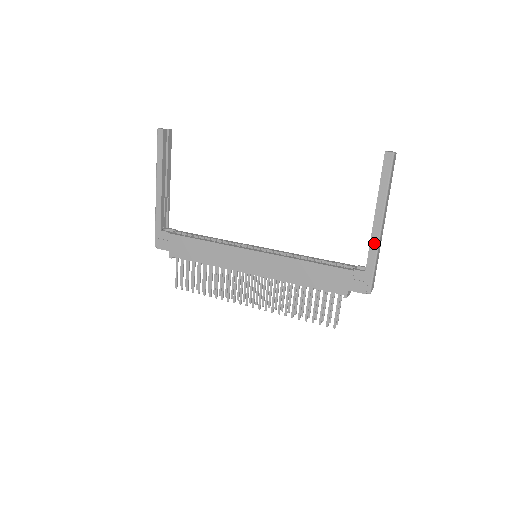
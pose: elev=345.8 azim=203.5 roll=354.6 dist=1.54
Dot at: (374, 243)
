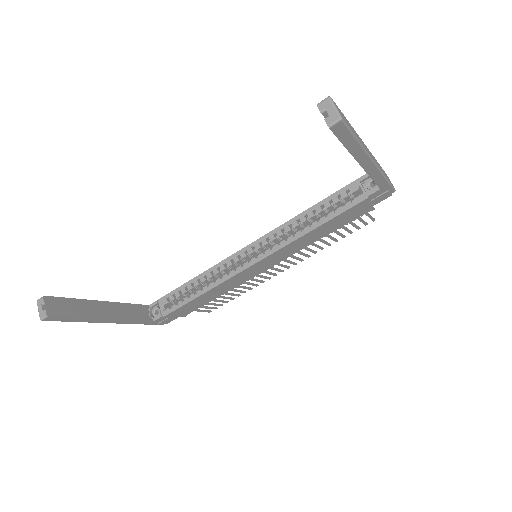
Dot at: (375, 174)
